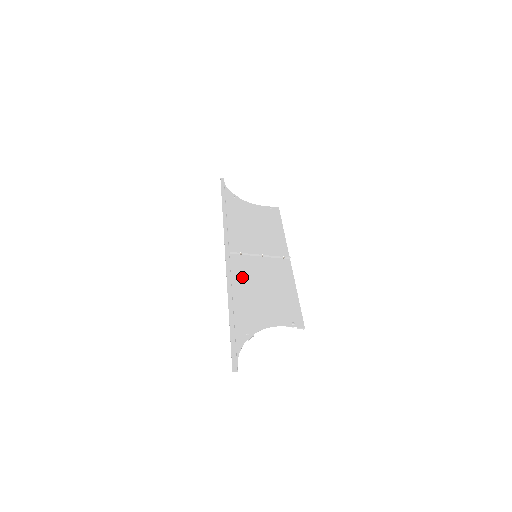
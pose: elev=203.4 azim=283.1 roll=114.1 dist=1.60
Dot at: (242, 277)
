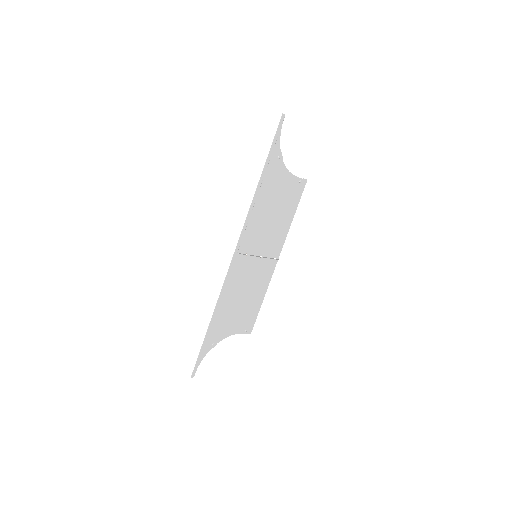
Dot at: (234, 284)
